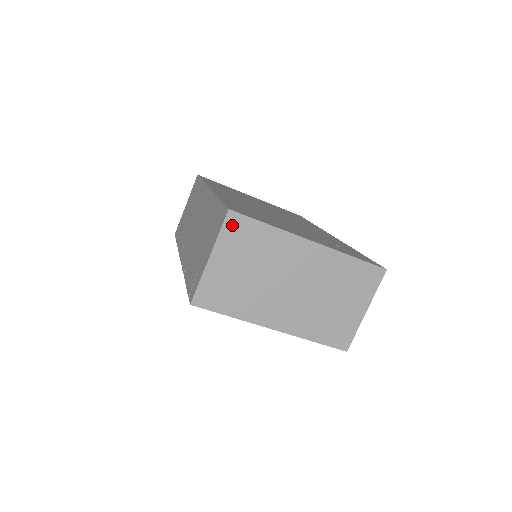
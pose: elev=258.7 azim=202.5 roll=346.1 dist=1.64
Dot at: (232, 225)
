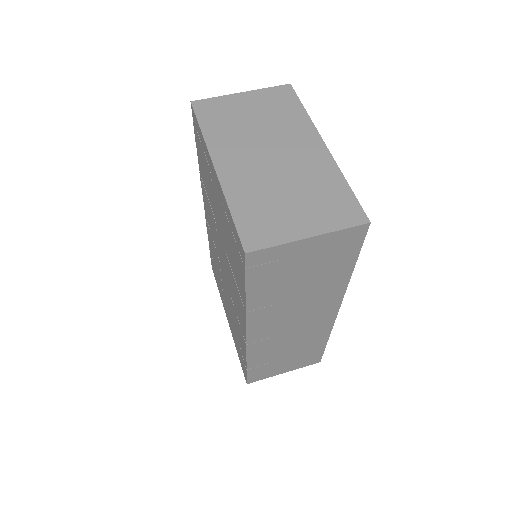
Dot at: (281, 91)
